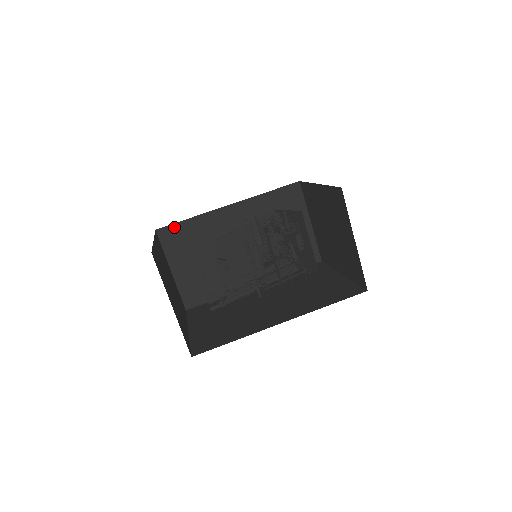
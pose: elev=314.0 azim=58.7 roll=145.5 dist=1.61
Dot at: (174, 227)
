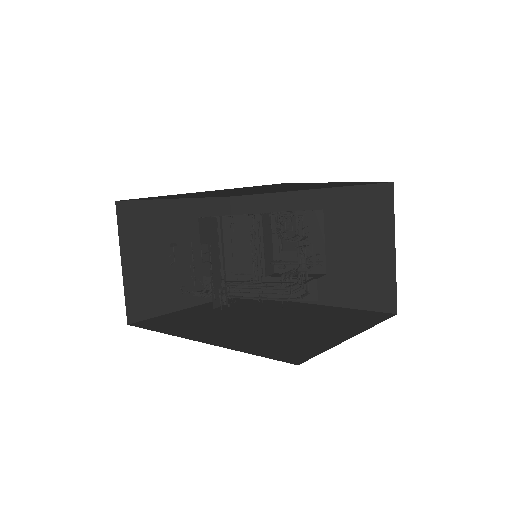
Dot at: (245, 199)
